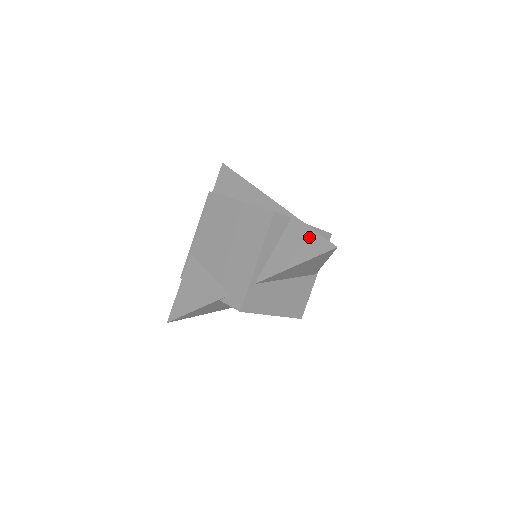
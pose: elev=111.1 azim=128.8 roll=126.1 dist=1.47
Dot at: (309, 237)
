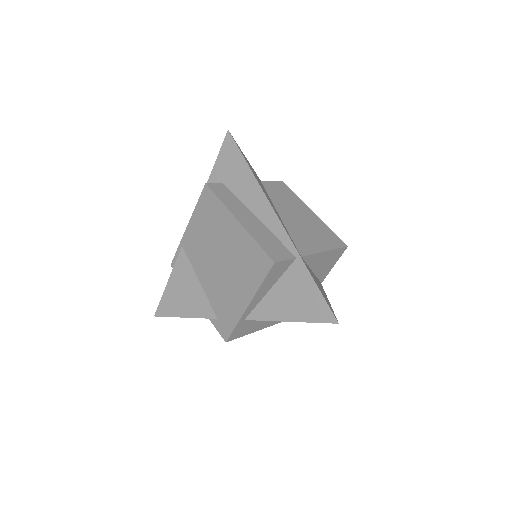
Dot at: (311, 294)
